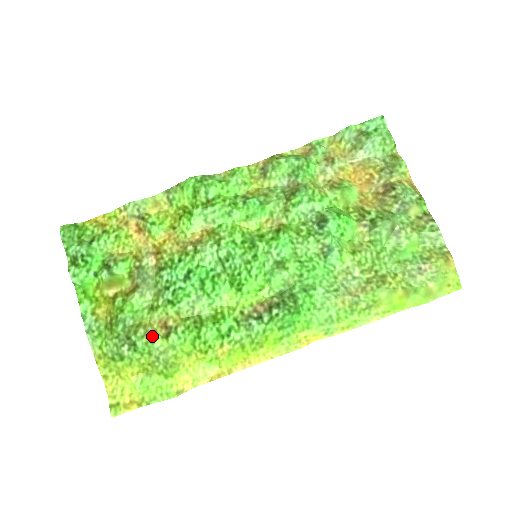
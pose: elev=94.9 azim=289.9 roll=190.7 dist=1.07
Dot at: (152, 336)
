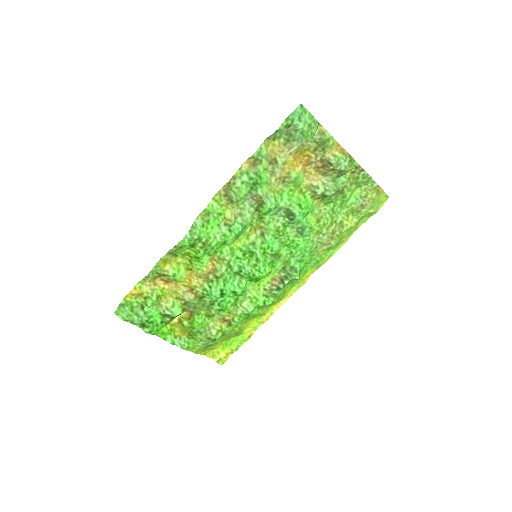
Dot at: (222, 330)
